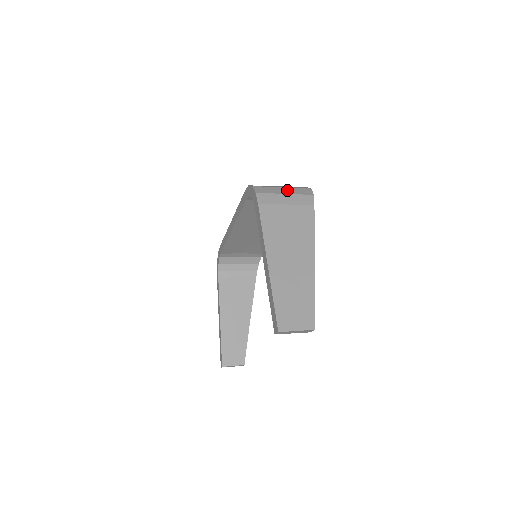
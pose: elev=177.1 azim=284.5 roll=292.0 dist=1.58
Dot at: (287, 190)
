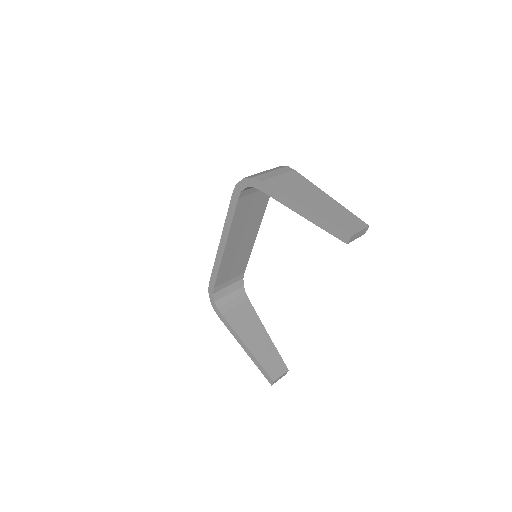
Dot at: (268, 171)
